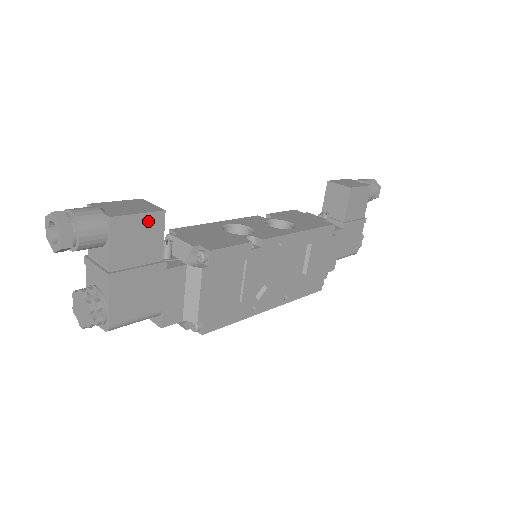
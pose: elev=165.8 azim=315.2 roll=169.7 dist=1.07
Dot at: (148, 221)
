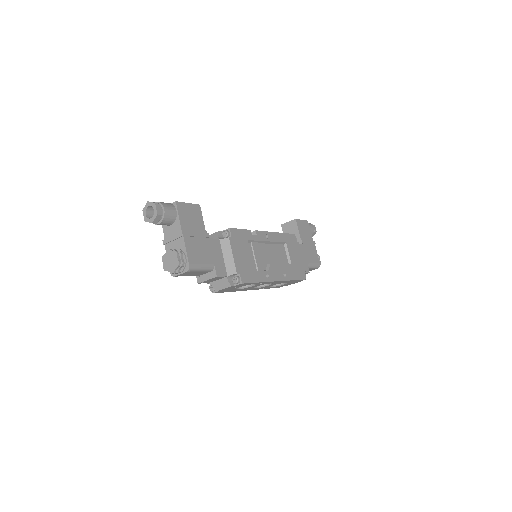
Dot at: (193, 208)
